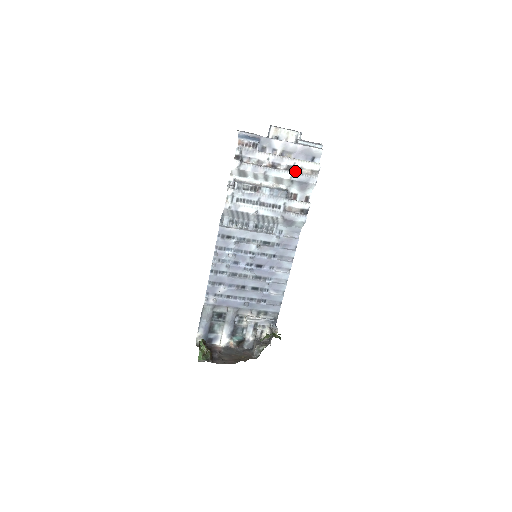
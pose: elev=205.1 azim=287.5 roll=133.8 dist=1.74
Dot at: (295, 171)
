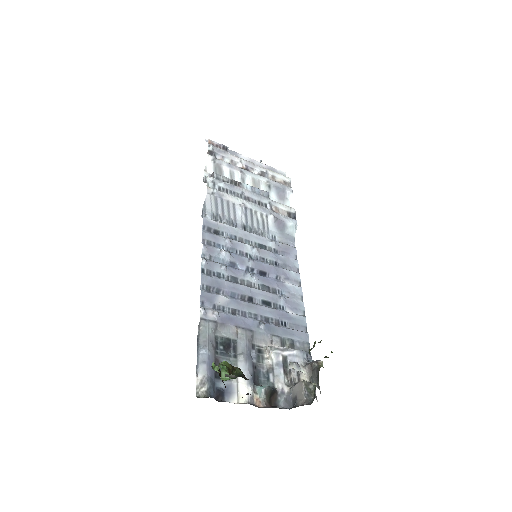
Dot at: (269, 179)
